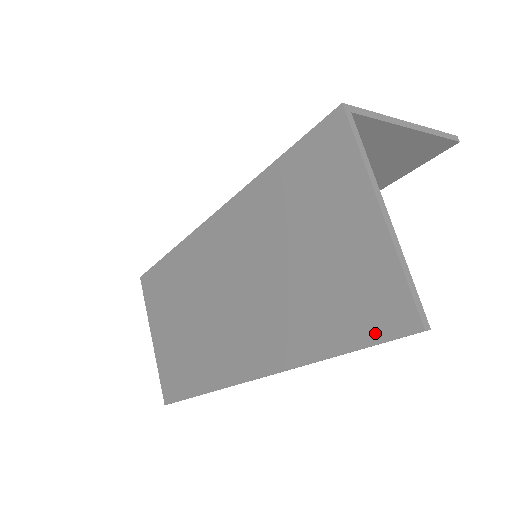
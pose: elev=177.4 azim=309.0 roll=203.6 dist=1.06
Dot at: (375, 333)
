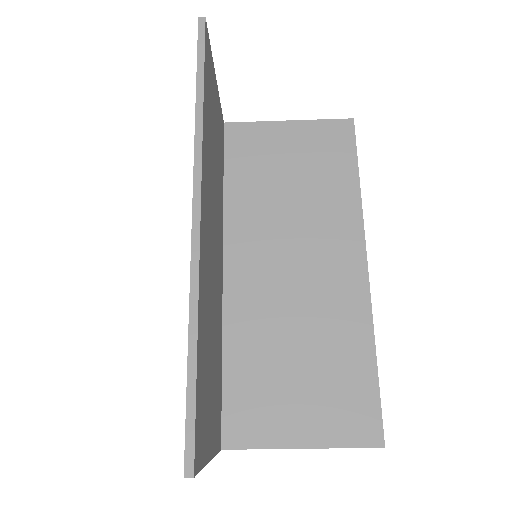
Dot at: occluded
